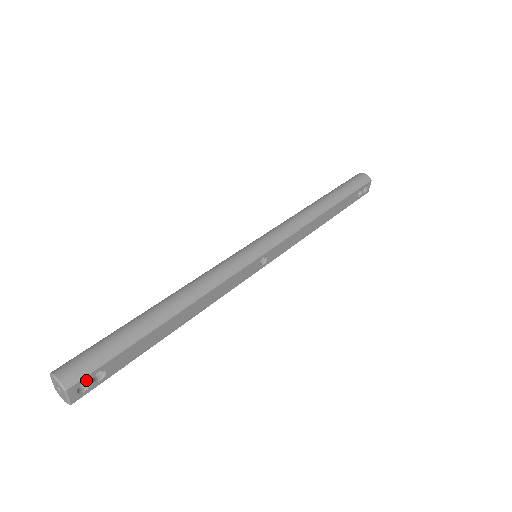
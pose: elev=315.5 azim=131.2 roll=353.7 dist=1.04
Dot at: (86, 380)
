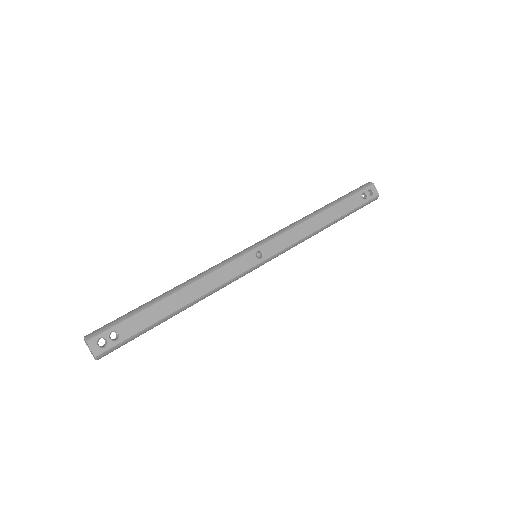
Dot at: (103, 336)
